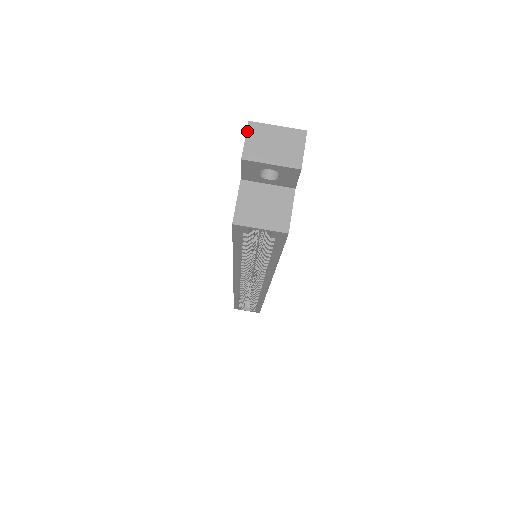
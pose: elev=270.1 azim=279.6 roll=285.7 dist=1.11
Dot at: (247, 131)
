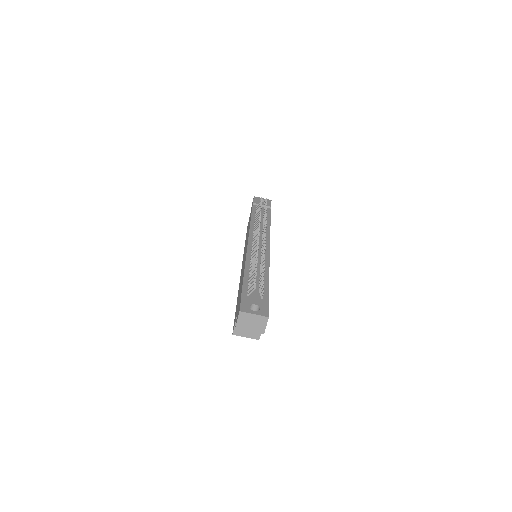
Dot at: (239, 316)
